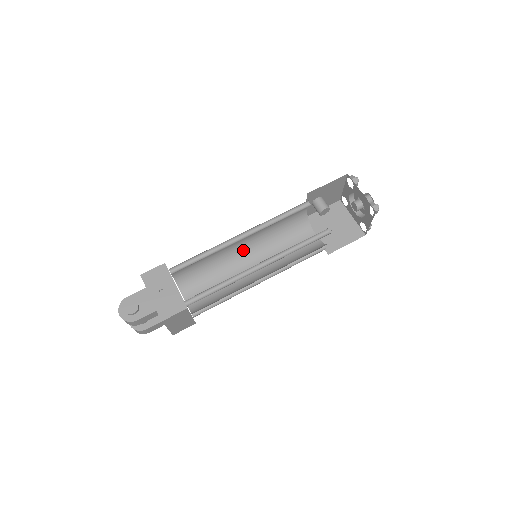
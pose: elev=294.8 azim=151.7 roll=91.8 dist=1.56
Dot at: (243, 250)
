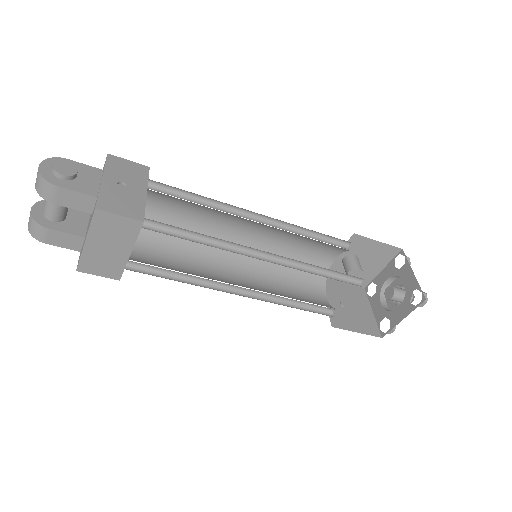
Dot at: occluded
